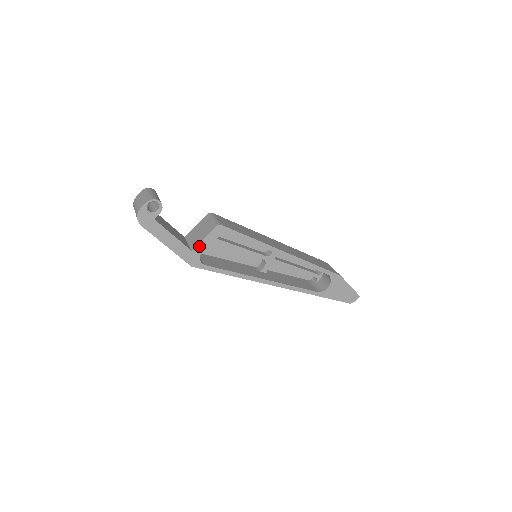
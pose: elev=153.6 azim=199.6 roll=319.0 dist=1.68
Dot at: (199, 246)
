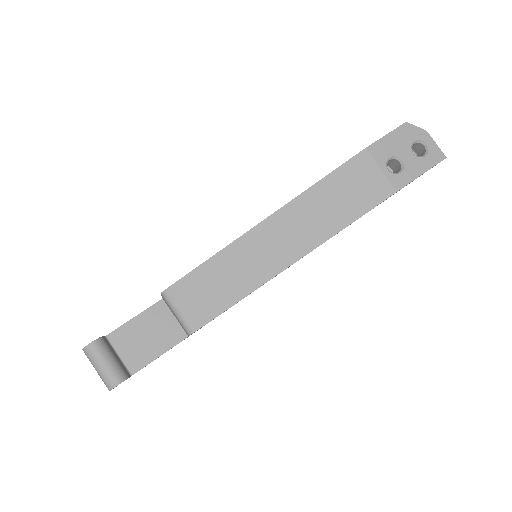
Dot at: occluded
